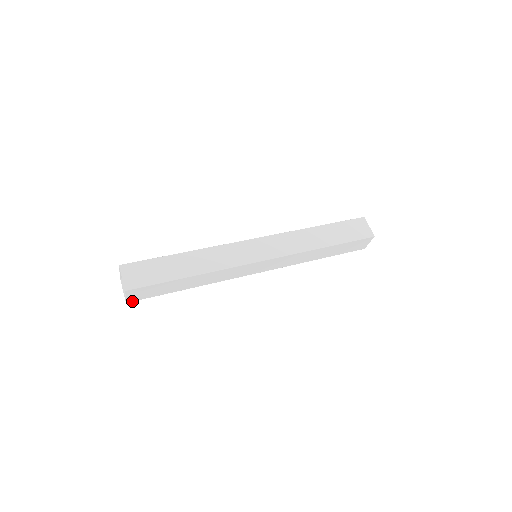
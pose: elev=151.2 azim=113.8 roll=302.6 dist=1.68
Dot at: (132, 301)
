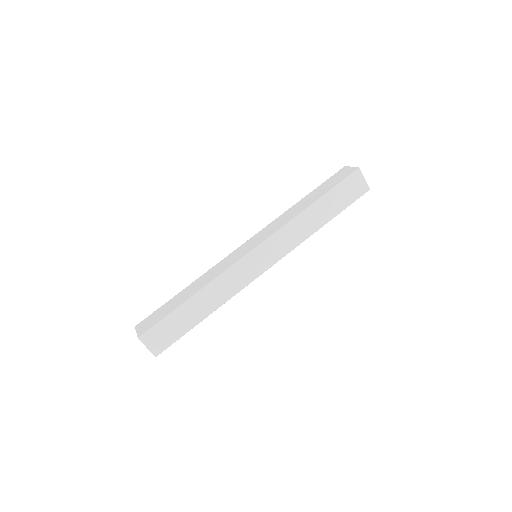
Dot at: occluded
